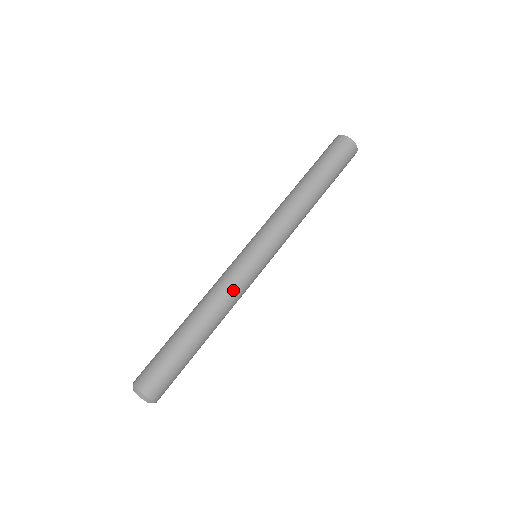
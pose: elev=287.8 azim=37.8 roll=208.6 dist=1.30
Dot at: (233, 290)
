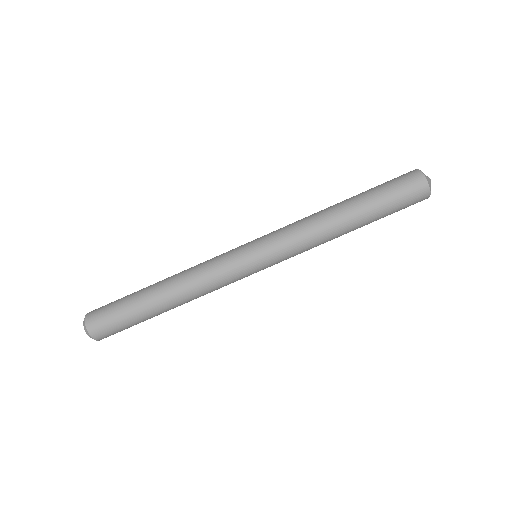
Dot at: (212, 280)
